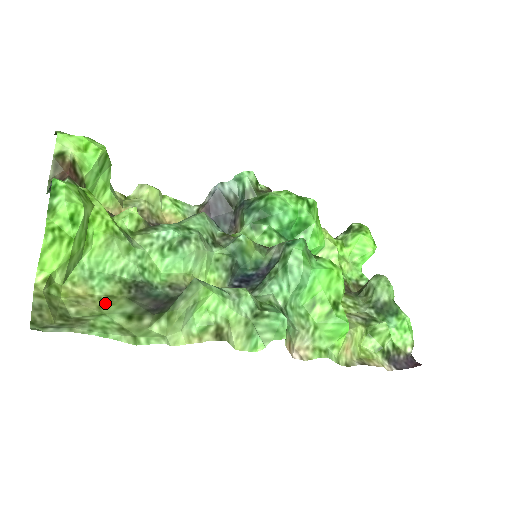
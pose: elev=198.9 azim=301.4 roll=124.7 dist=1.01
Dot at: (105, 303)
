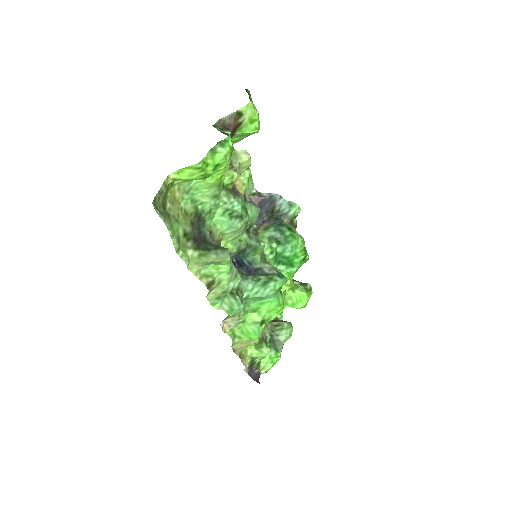
Dot at: (182, 215)
